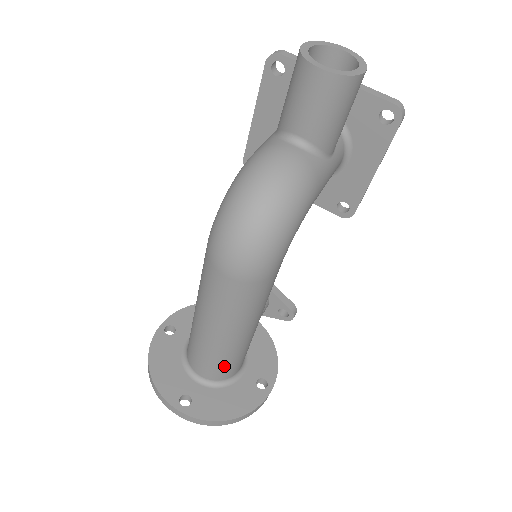
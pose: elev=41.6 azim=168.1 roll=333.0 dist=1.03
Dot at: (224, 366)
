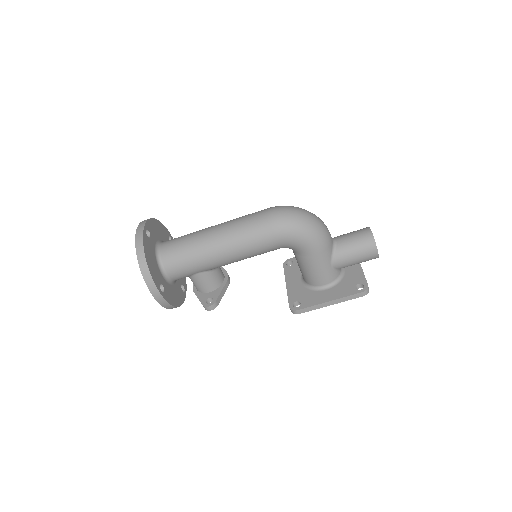
Dot at: (181, 251)
